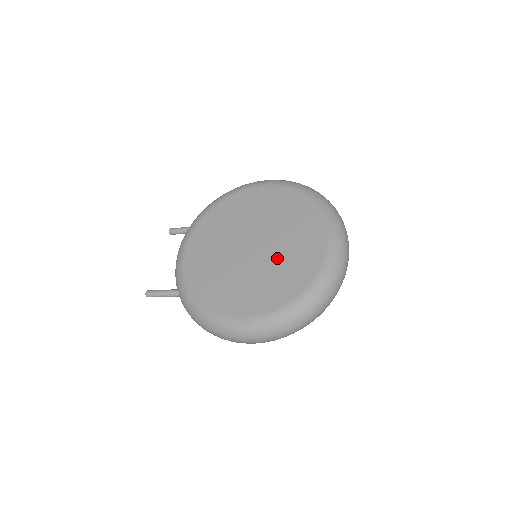
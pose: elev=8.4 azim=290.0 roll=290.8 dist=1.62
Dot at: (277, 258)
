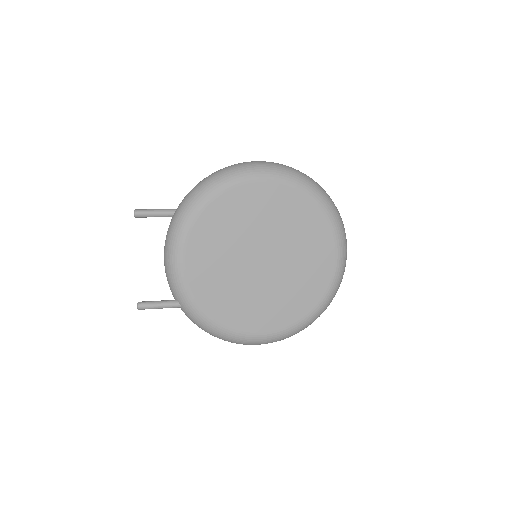
Dot at: (290, 274)
